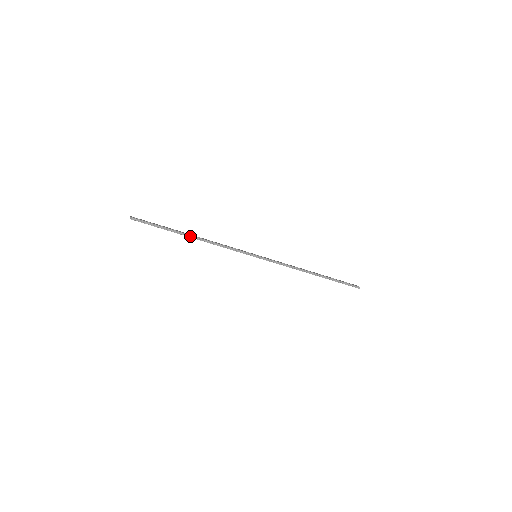
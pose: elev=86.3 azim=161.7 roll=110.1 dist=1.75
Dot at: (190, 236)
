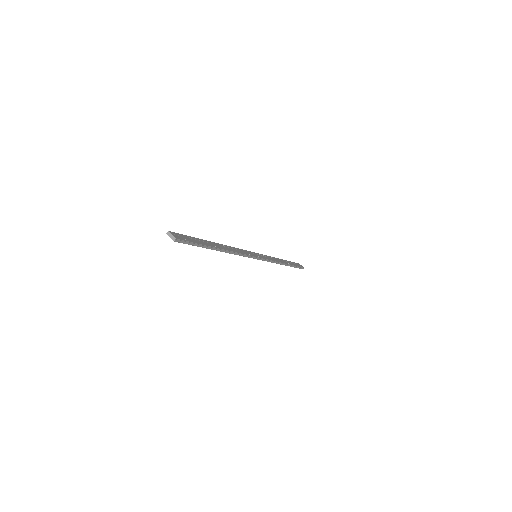
Dot at: (220, 250)
